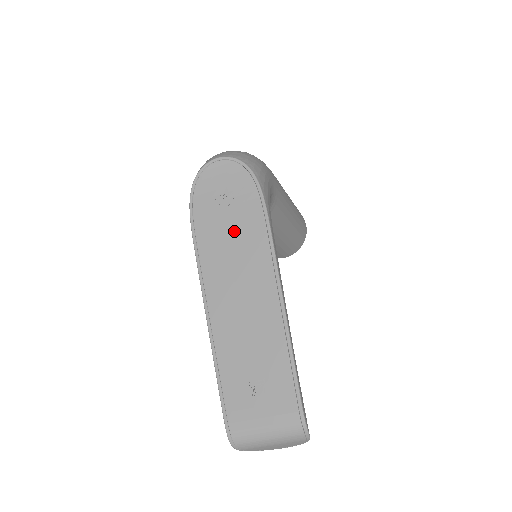
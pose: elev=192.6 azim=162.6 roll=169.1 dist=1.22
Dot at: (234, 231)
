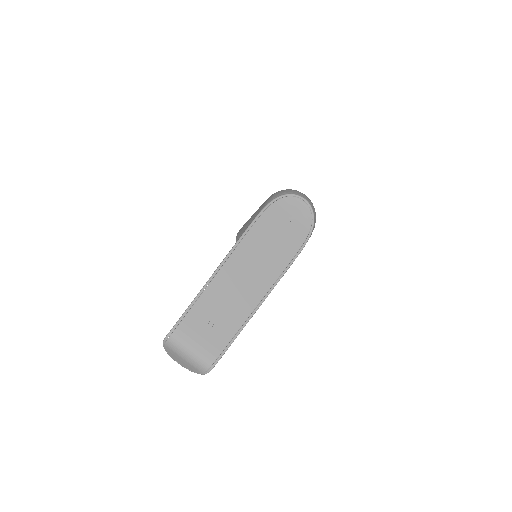
Dot at: (276, 243)
